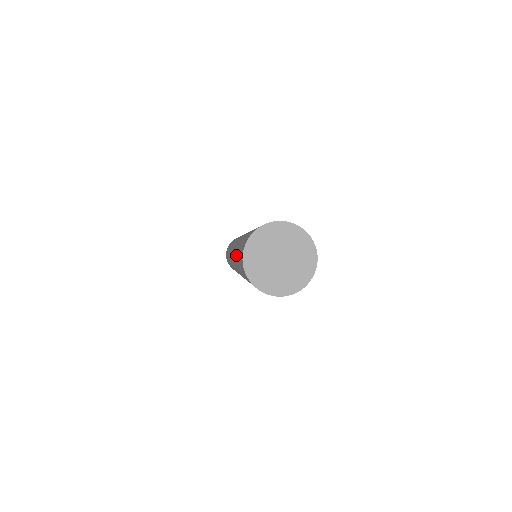
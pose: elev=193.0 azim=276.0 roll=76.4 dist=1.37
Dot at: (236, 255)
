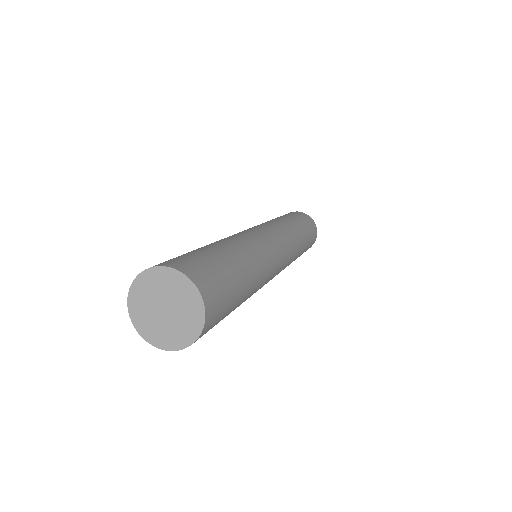
Dot at: occluded
